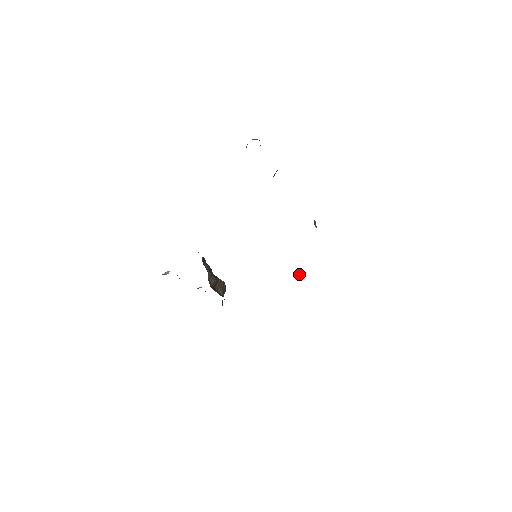
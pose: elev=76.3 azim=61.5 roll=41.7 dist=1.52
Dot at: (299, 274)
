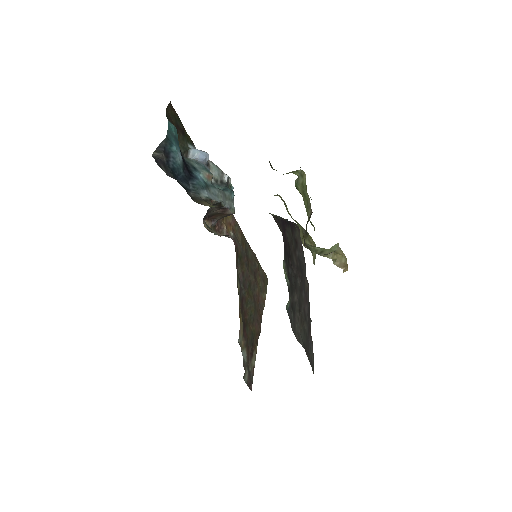
Dot at: occluded
